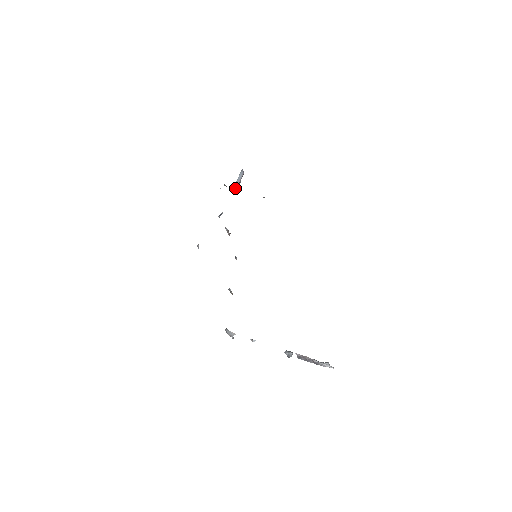
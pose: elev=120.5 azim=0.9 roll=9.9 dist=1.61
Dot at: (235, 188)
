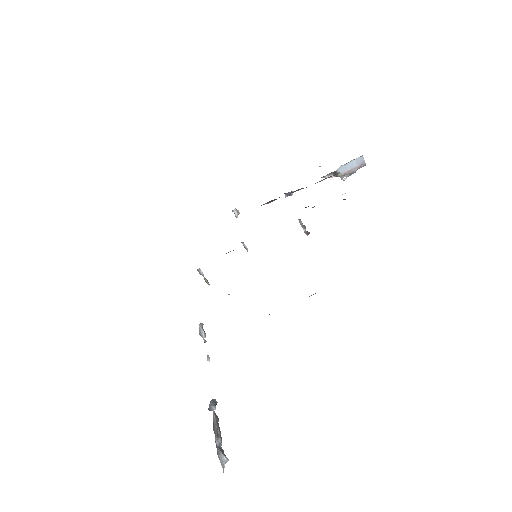
Dot at: (336, 175)
